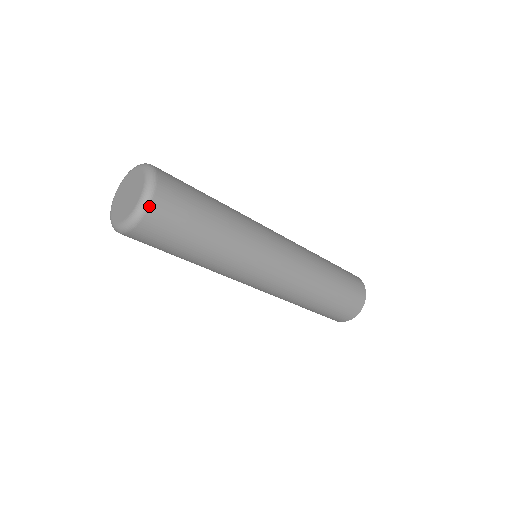
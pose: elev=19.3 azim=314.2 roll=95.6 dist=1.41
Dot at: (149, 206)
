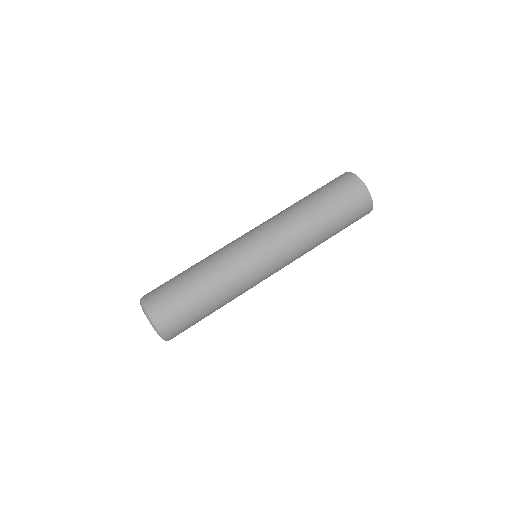
Dot at: (168, 339)
